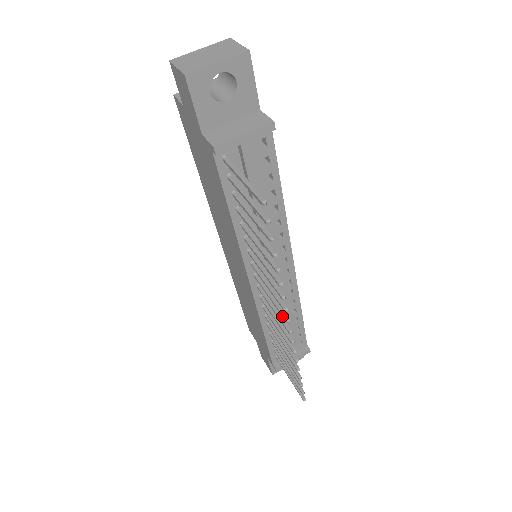
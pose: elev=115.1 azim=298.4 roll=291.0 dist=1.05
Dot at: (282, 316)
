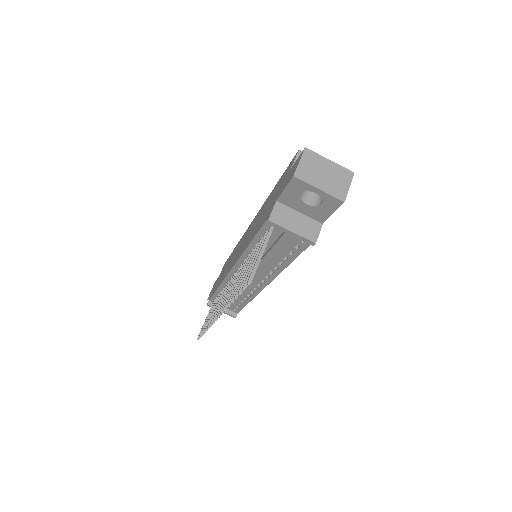
Dot at: (220, 309)
